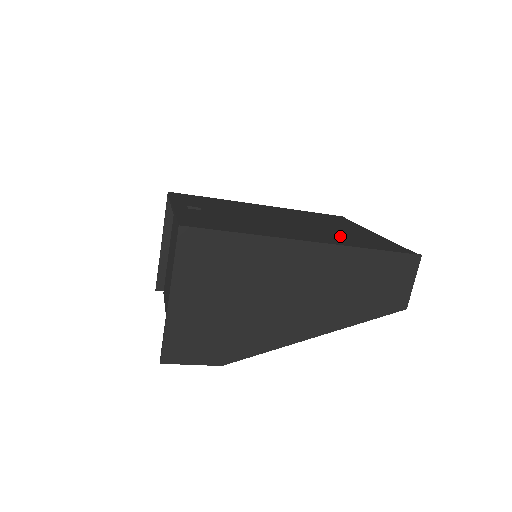
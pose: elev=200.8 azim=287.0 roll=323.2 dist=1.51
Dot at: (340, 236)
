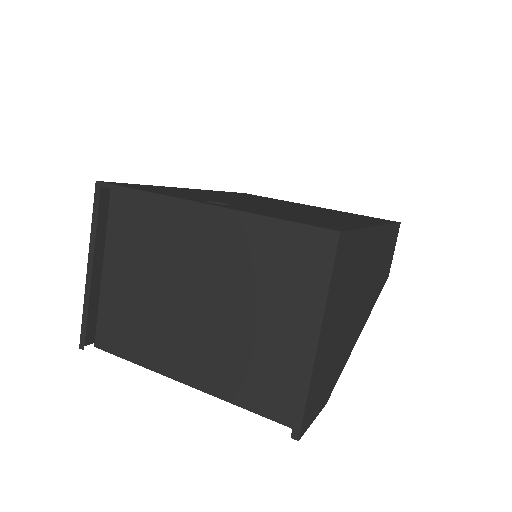
Dot at: (345, 215)
